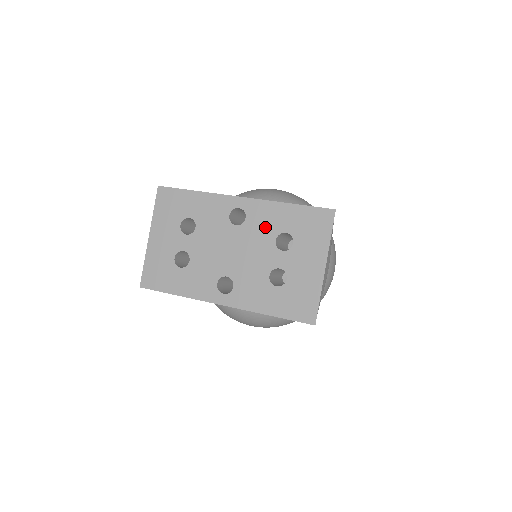
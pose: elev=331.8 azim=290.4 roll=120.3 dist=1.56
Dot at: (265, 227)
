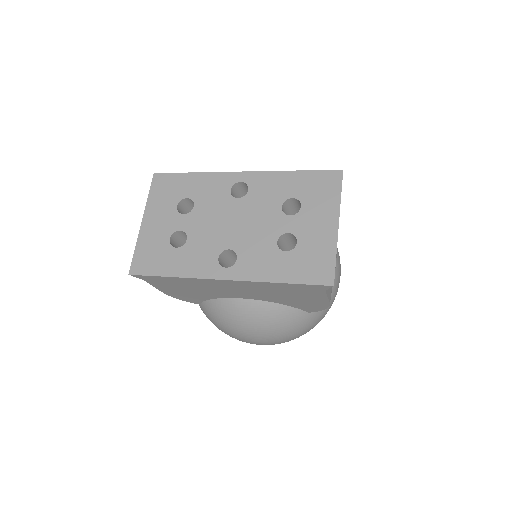
Dot at: (269, 195)
